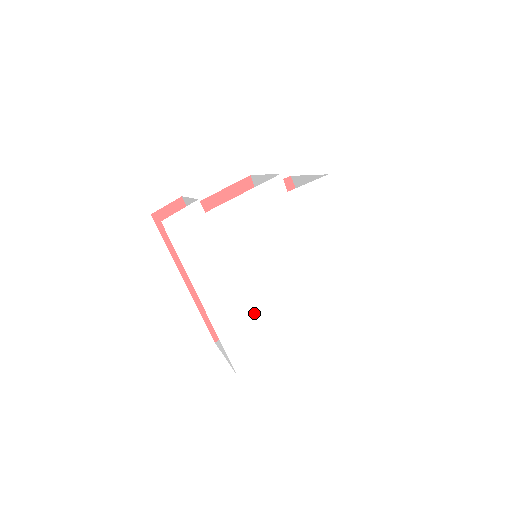
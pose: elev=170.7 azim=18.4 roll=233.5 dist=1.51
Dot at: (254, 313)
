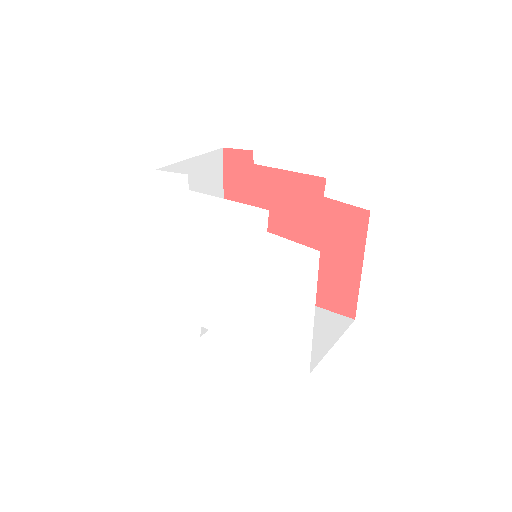
Dot at: (197, 297)
